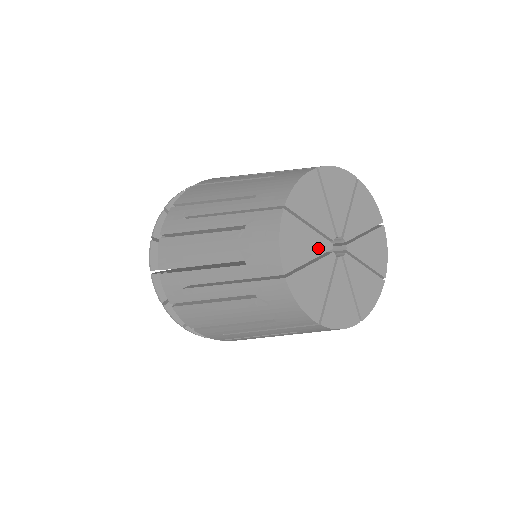
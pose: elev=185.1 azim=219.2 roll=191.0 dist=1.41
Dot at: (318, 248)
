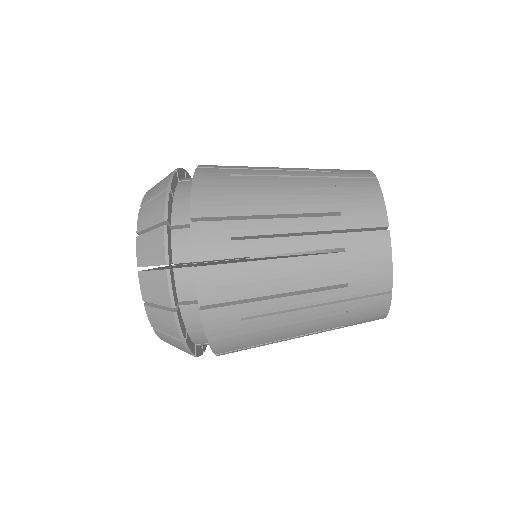
Dot at: occluded
